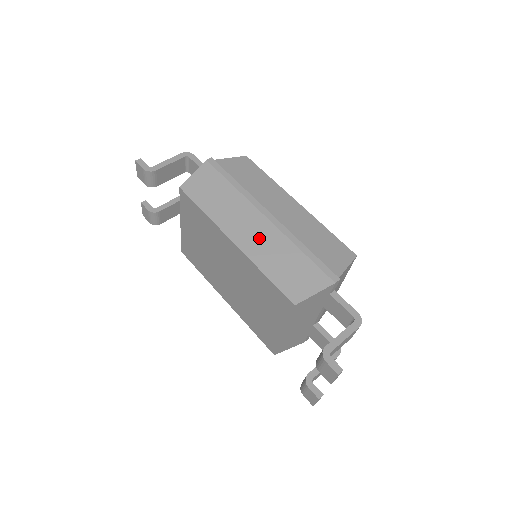
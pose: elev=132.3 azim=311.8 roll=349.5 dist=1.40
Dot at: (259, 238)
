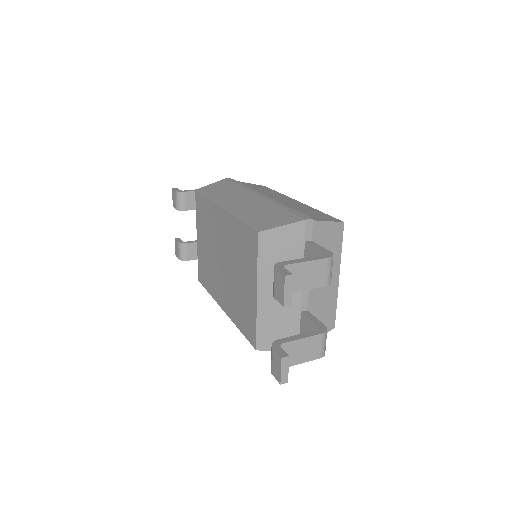
Dot at: (246, 204)
